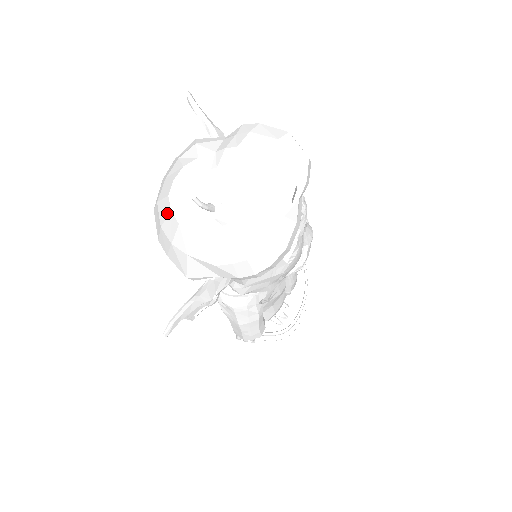
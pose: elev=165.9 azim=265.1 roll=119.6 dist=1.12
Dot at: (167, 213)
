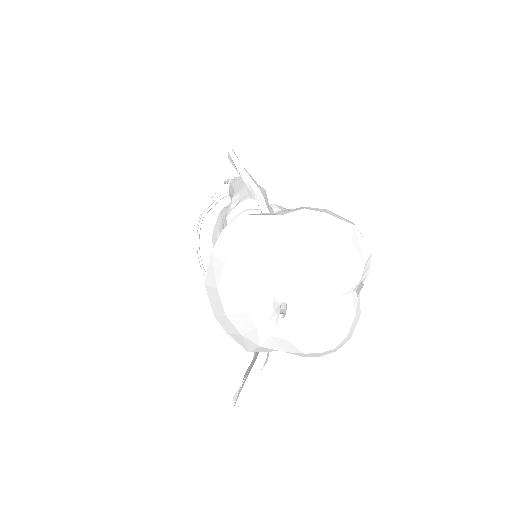
Dot at: (238, 311)
